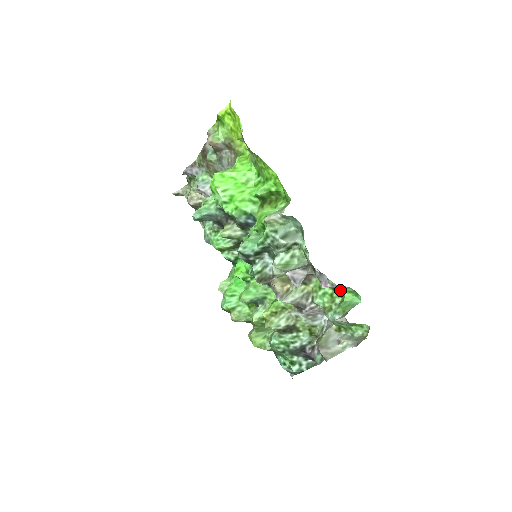
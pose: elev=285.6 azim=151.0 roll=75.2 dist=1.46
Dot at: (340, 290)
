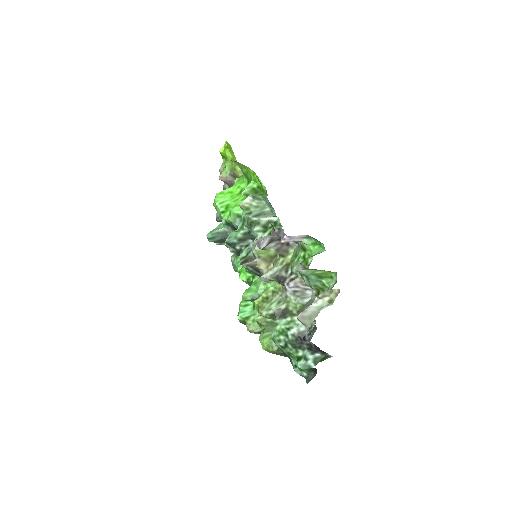
Dot at: (307, 247)
